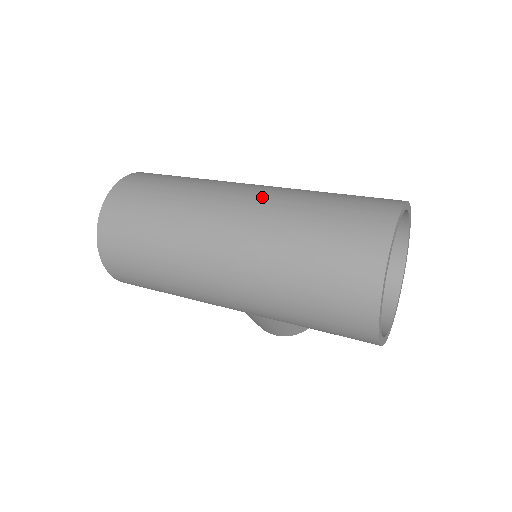
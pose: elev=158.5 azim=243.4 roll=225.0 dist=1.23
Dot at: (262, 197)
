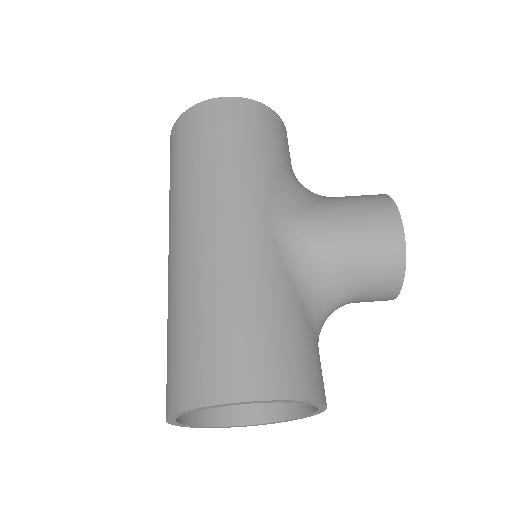
Dot at: (170, 271)
